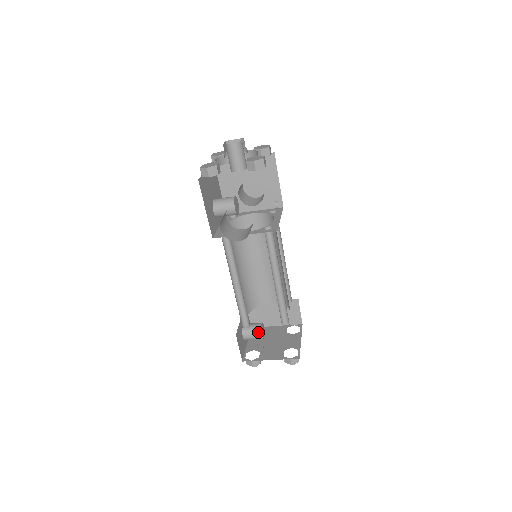
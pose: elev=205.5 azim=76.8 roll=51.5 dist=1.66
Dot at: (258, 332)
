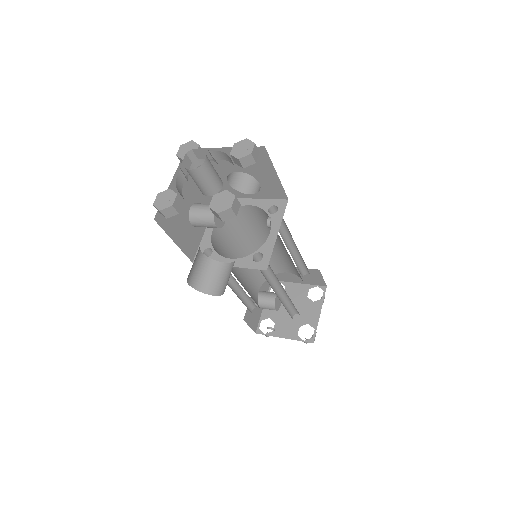
Dot at: (271, 307)
